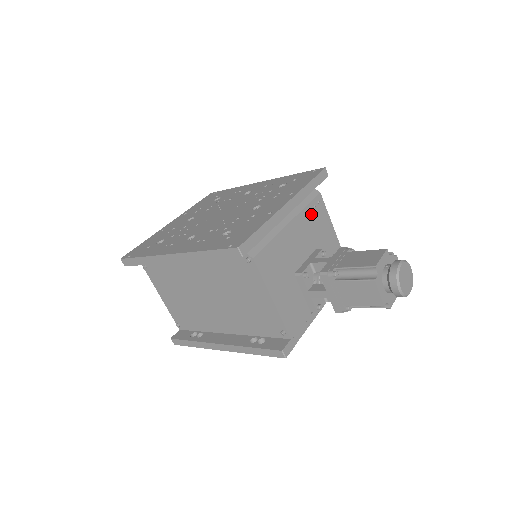
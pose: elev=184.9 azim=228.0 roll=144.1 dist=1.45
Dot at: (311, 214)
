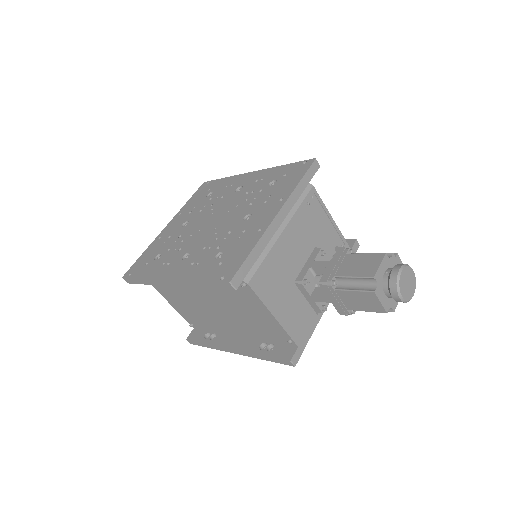
Dot at: (305, 213)
